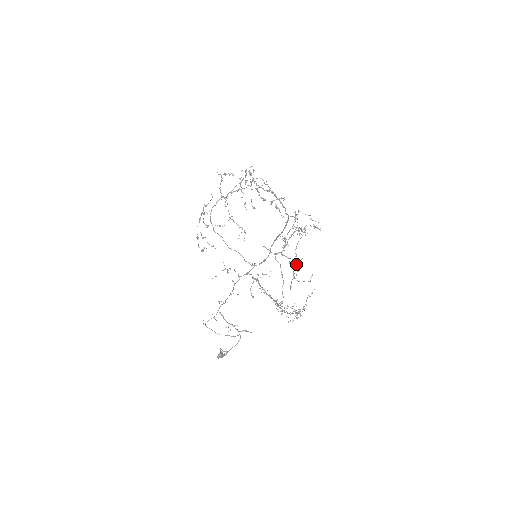
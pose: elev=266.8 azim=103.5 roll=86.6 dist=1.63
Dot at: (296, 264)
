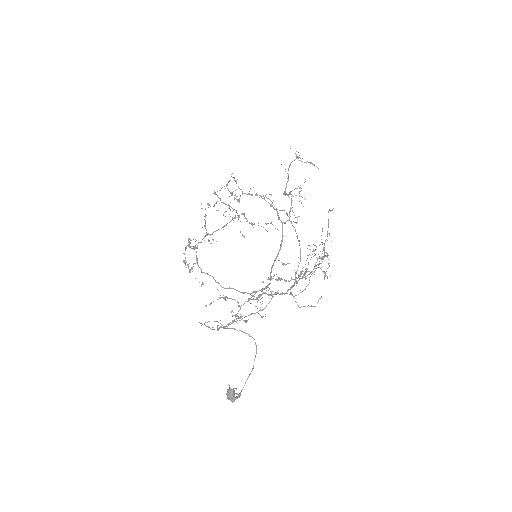
Dot at: occluded
